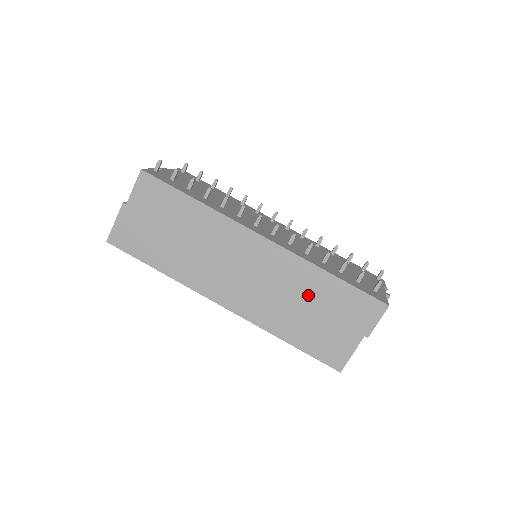
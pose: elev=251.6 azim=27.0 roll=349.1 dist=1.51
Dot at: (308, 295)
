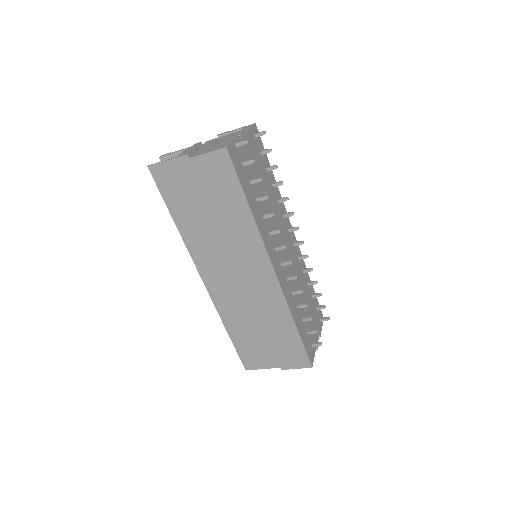
Dot at: (269, 323)
